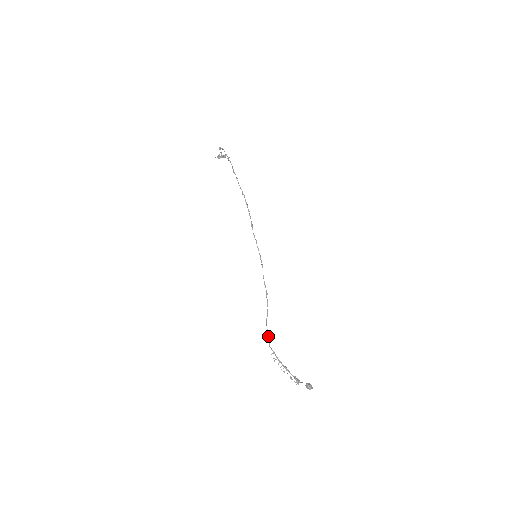
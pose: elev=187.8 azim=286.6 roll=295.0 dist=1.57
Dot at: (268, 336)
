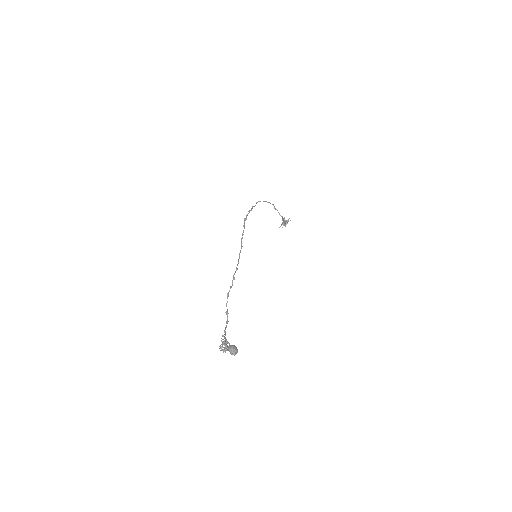
Dot at: occluded
